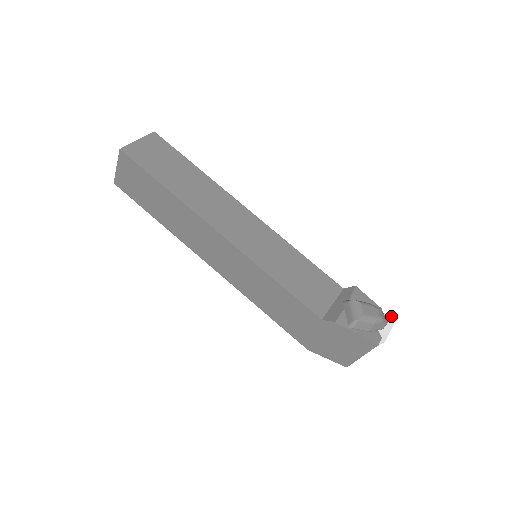
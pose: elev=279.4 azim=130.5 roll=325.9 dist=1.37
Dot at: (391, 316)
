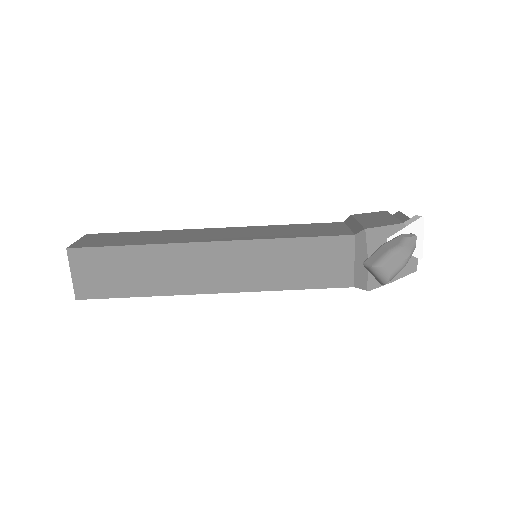
Dot at: (417, 219)
